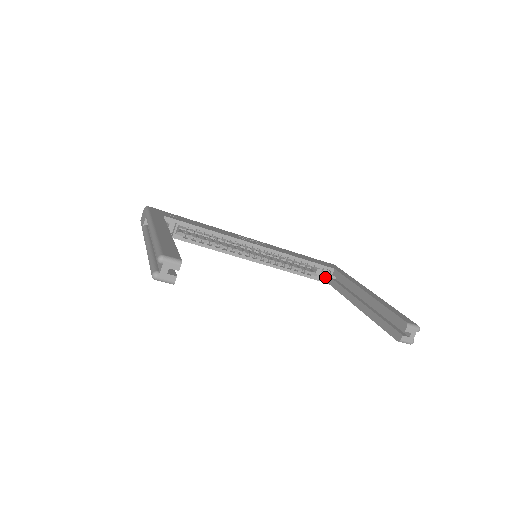
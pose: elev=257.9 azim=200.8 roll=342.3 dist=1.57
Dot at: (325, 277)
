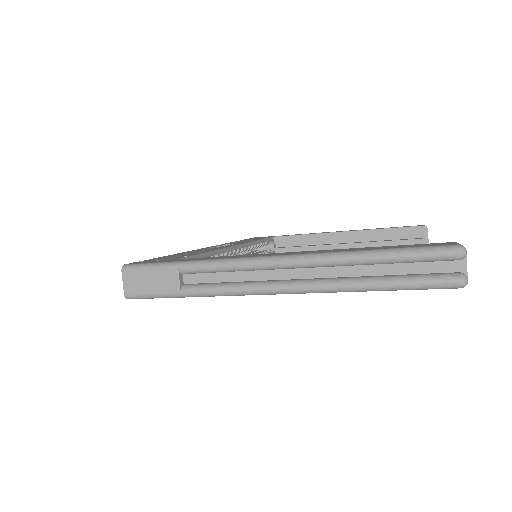
Dot at: occluded
